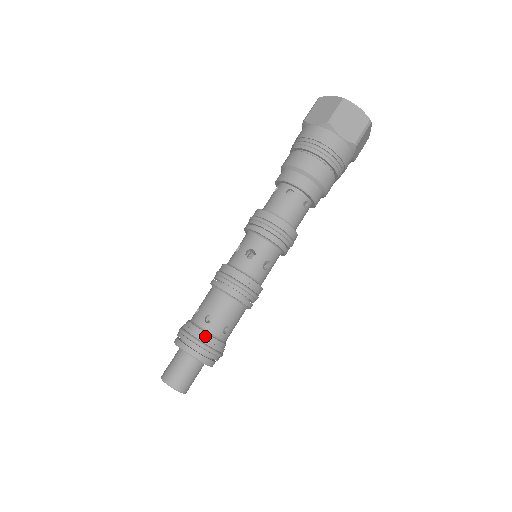
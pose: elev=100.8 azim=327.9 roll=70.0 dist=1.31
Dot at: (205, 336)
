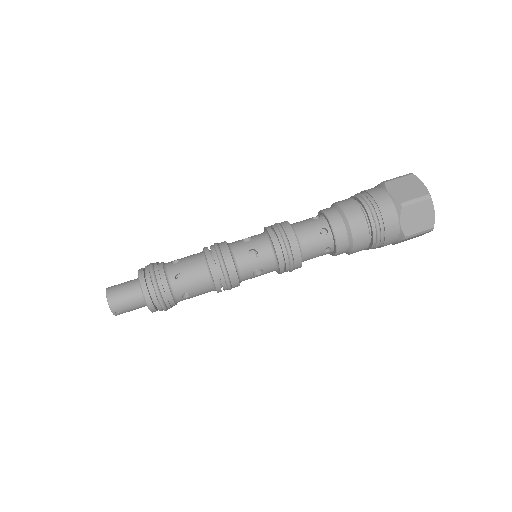
Dot at: (160, 267)
